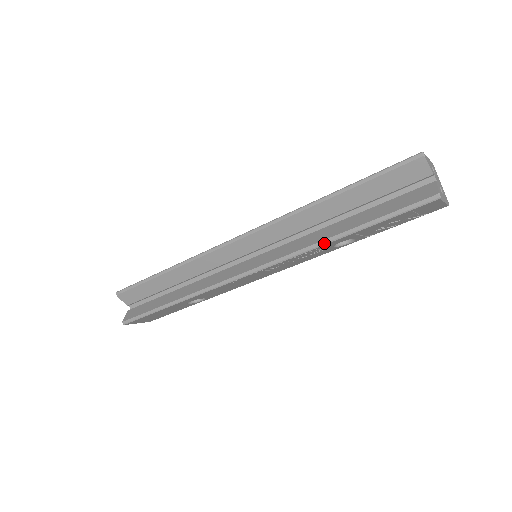
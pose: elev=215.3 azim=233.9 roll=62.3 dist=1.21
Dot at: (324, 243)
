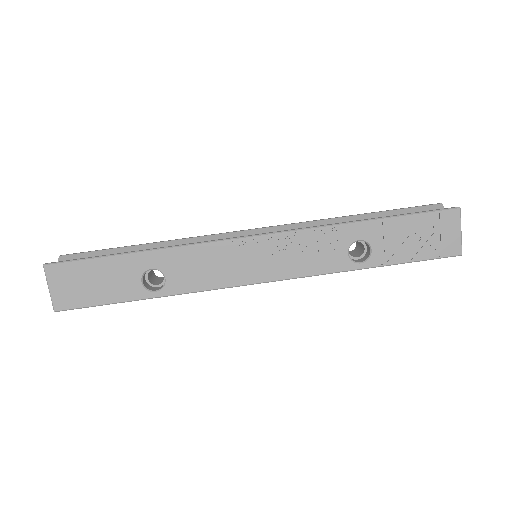
Dot at: (346, 222)
